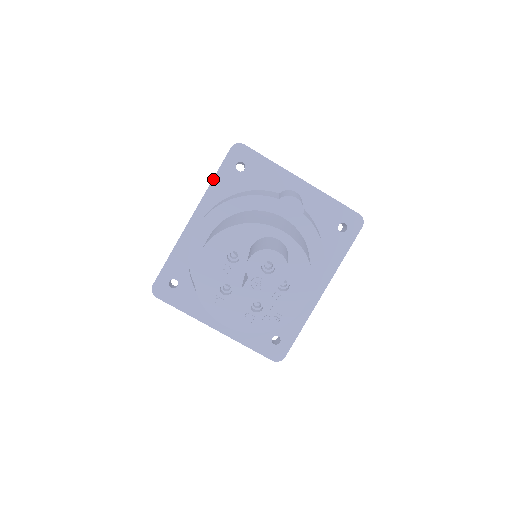
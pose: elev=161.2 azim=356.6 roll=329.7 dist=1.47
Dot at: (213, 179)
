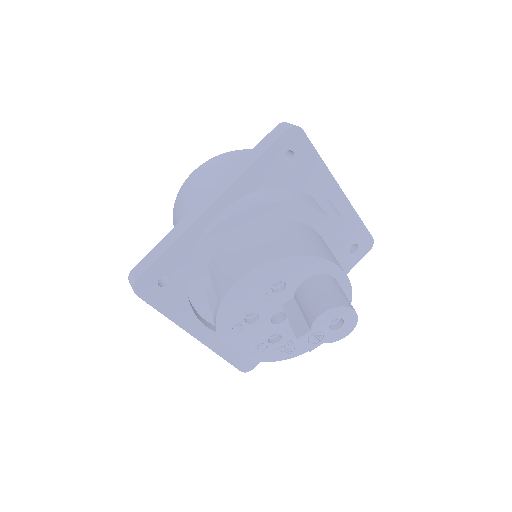
Dot at: (254, 163)
